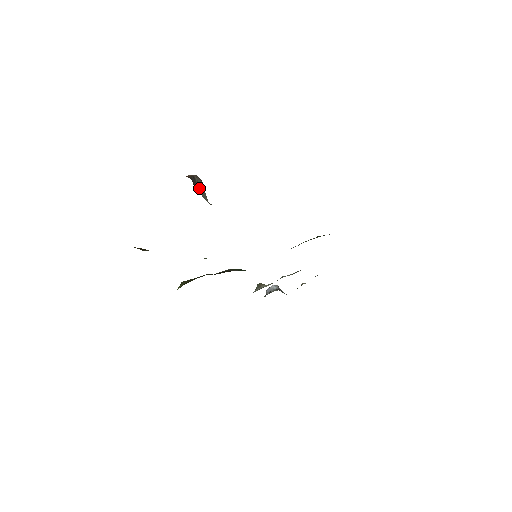
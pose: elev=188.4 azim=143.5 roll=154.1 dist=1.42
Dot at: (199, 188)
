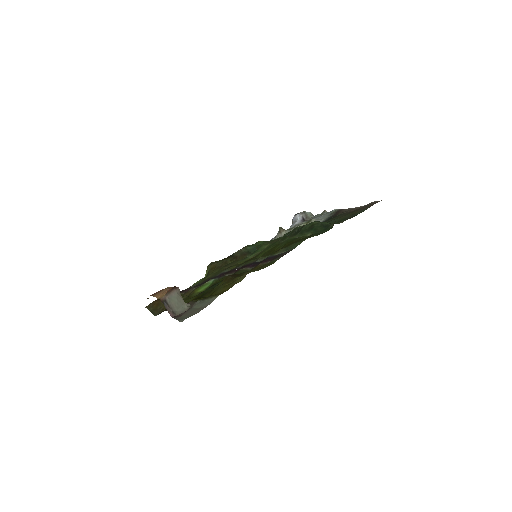
Dot at: (172, 306)
